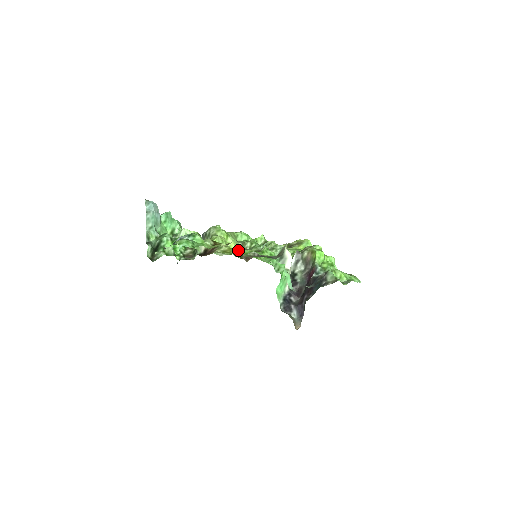
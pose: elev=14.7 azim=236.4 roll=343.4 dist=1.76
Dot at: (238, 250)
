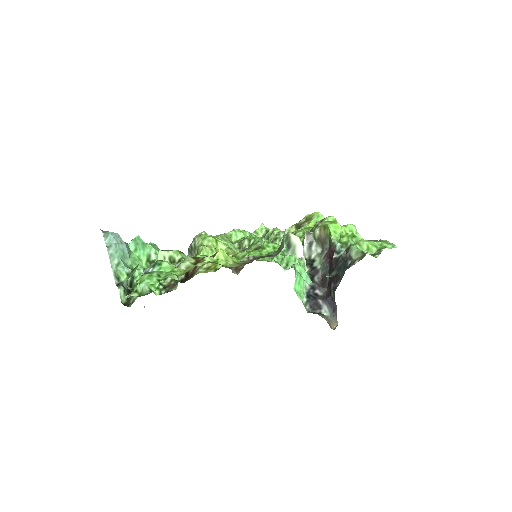
Dot at: (225, 261)
